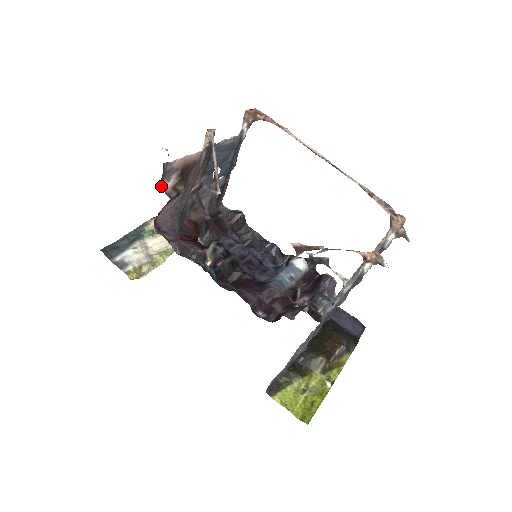
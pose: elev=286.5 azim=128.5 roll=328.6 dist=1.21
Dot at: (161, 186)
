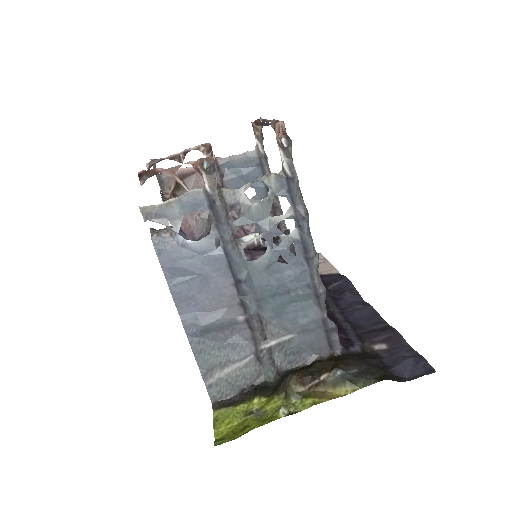
Dot at: (163, 194)
